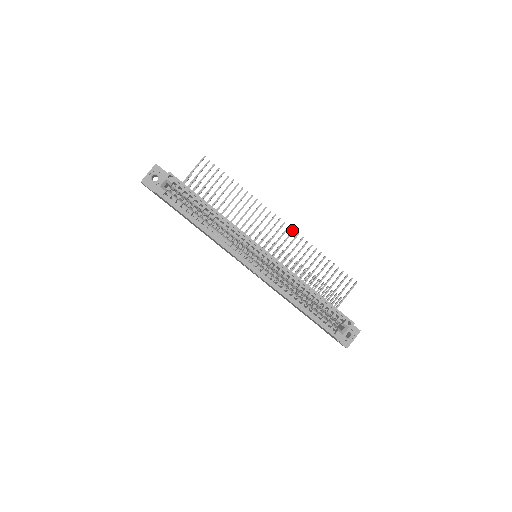
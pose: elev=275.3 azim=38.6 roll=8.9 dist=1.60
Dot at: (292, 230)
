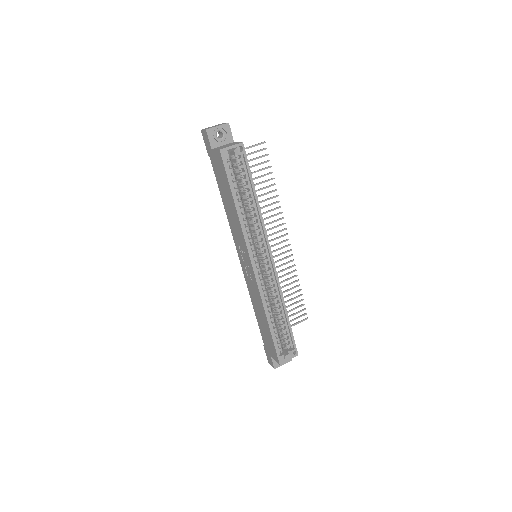
Dot at: (290, 249)
